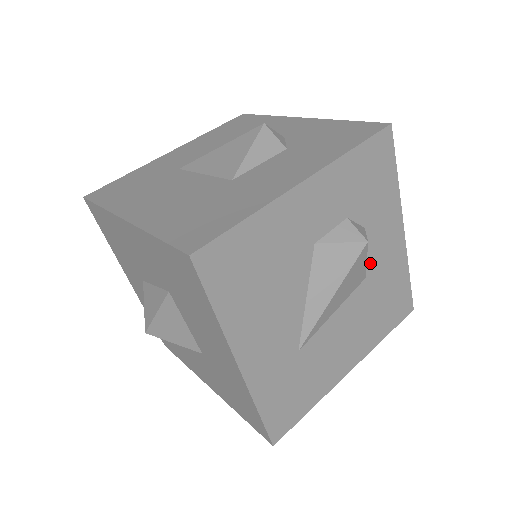
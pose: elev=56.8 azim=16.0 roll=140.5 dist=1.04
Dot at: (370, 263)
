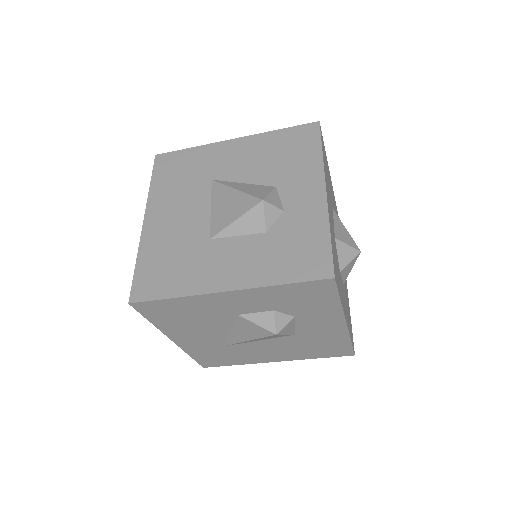
Dot at: (301, 330)
